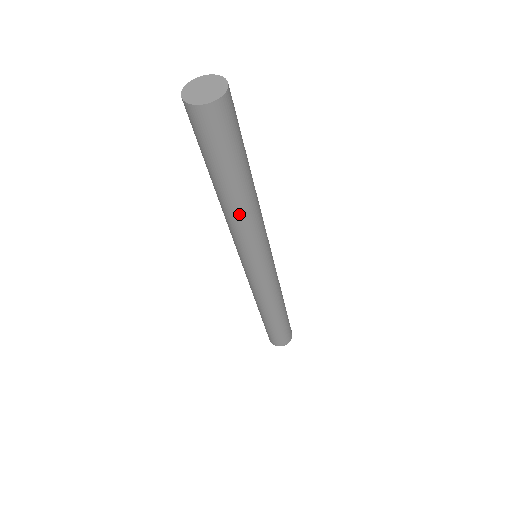
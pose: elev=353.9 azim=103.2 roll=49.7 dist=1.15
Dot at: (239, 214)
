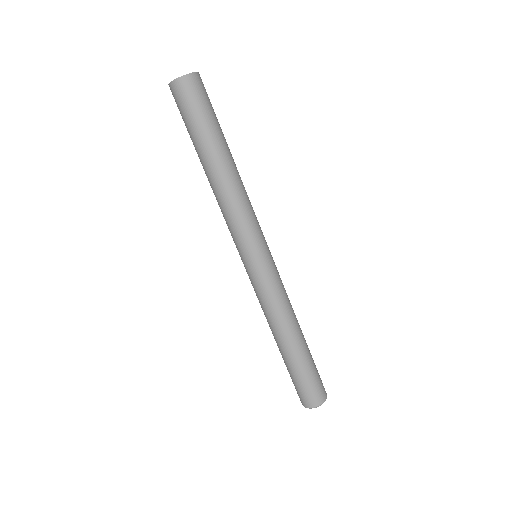
Dot at: (215, 188)
